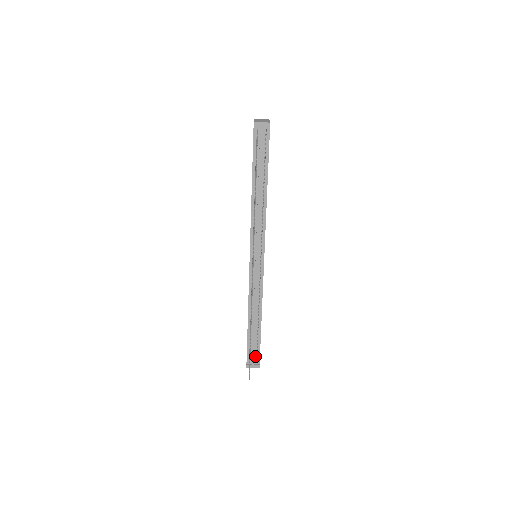
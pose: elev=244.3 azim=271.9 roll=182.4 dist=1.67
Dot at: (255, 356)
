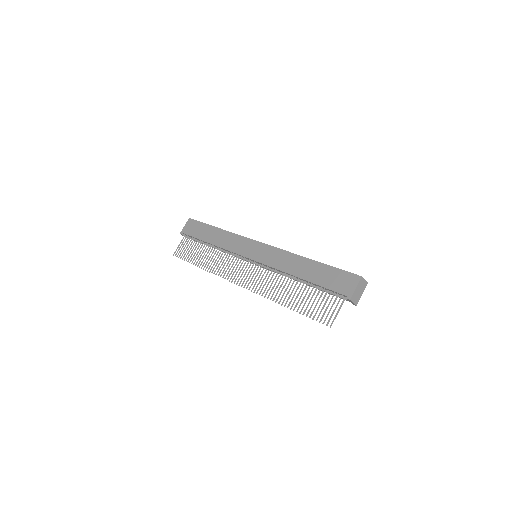
Dot at: occluded
